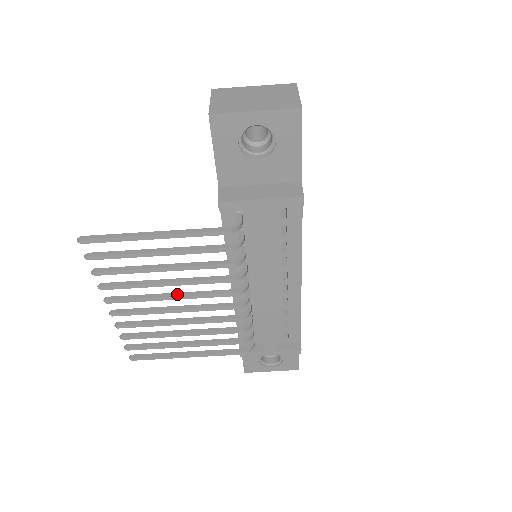
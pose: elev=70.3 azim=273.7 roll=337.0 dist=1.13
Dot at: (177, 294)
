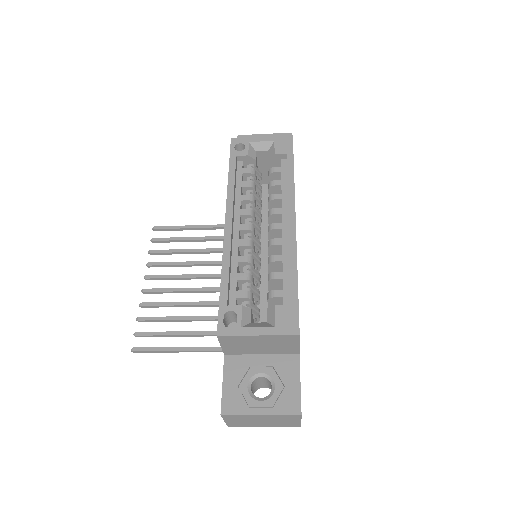
Dot at: (198, 292)
